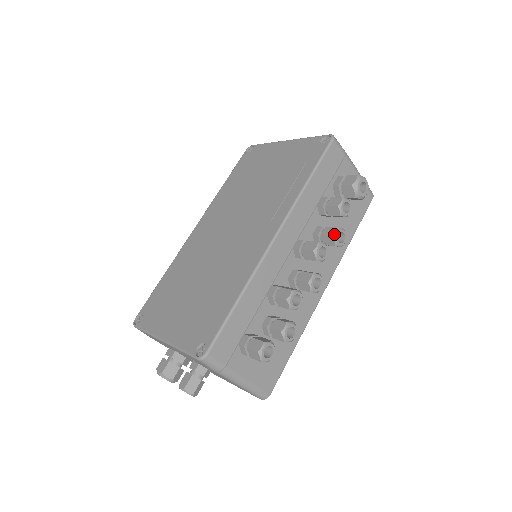
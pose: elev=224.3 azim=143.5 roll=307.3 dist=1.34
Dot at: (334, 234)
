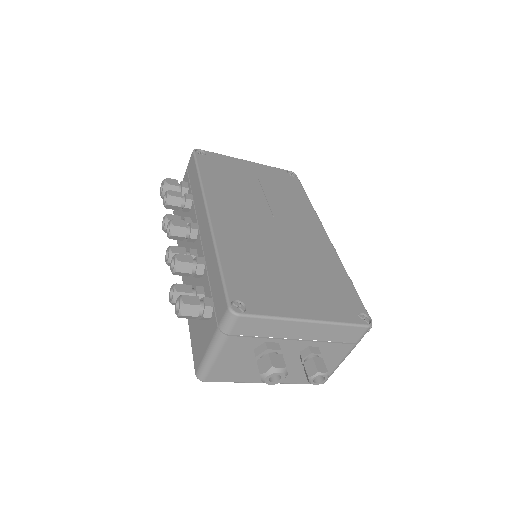
Dot at: occluded
